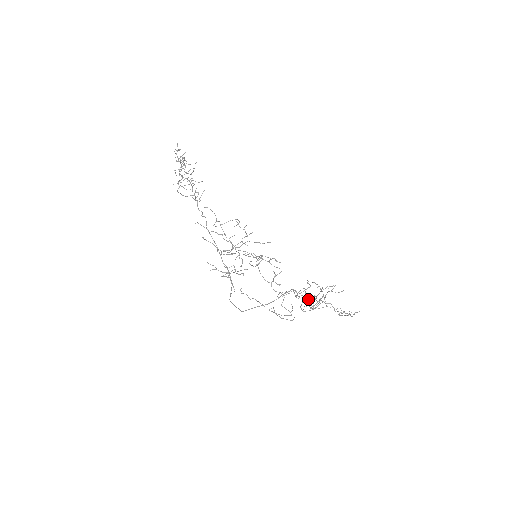
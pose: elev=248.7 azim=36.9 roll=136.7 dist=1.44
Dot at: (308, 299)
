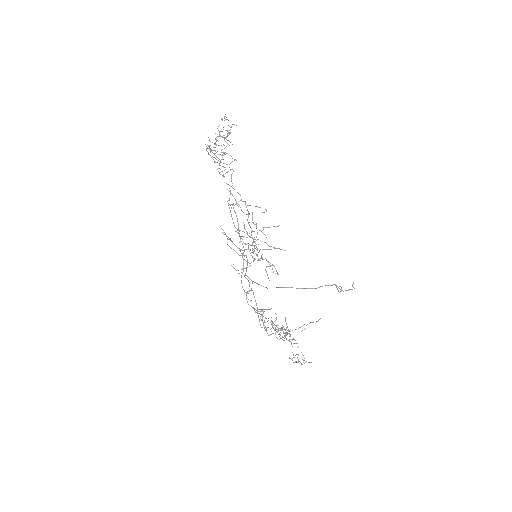
Dot at: occluded
